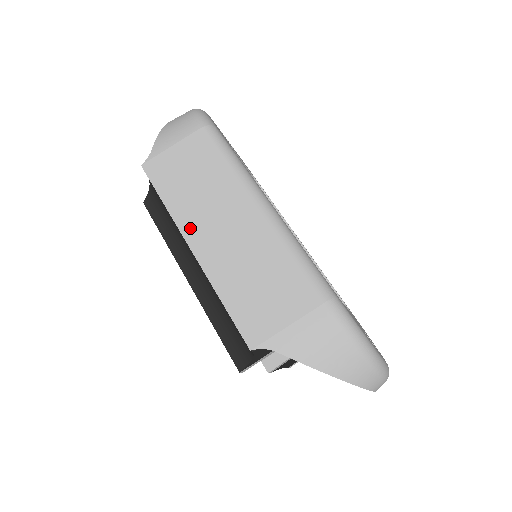
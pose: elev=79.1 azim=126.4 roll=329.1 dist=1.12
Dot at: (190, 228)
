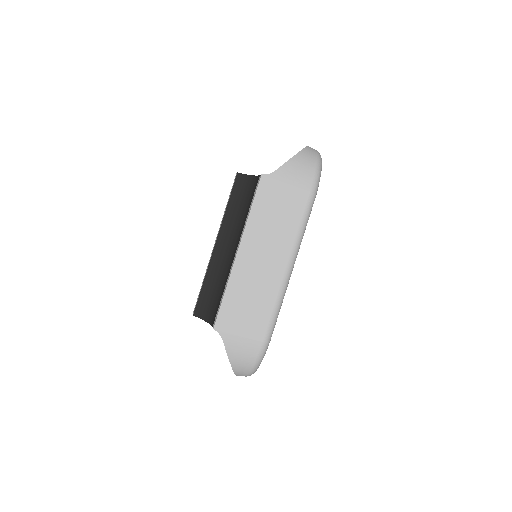
Dot at: (248, 241)
